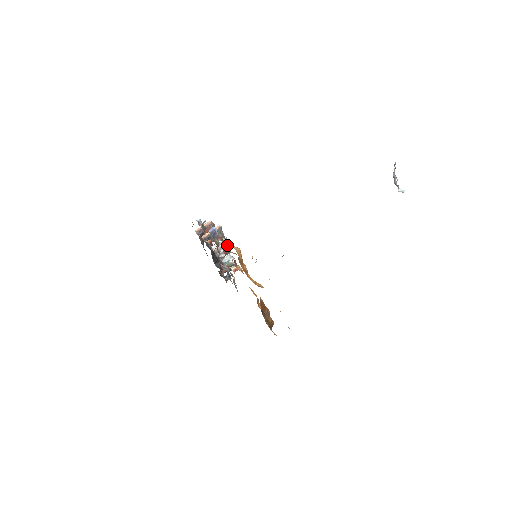
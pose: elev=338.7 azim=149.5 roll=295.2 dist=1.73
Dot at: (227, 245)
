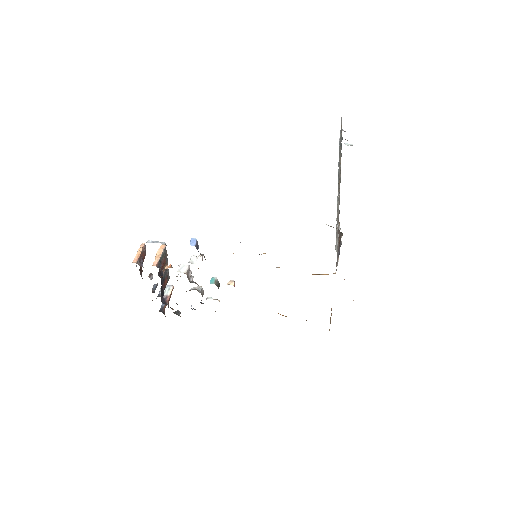
Dot at: (167, 270)
